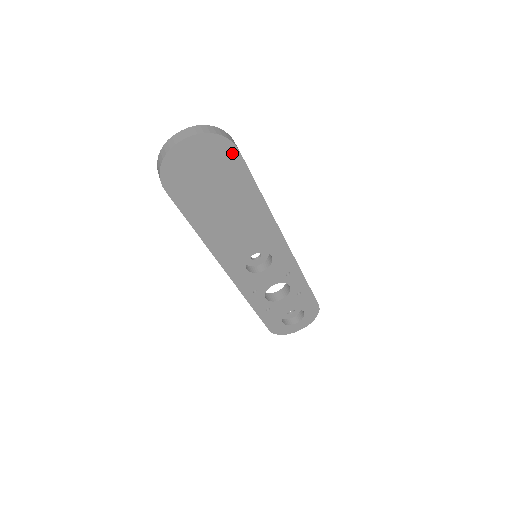
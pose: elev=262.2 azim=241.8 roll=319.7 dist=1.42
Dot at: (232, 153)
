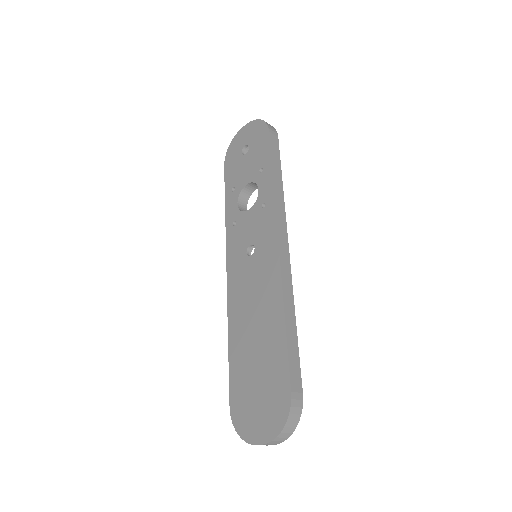
Dot at: occluded
